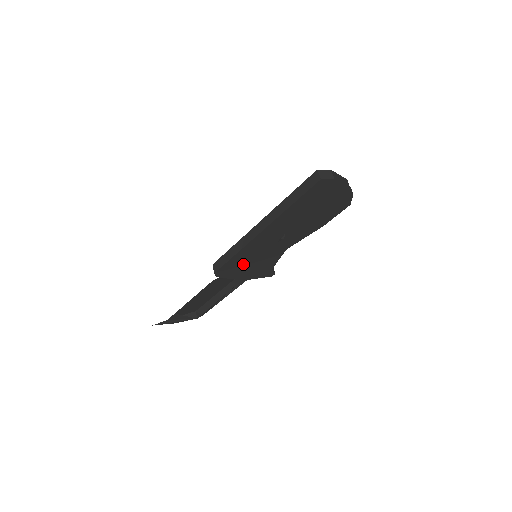
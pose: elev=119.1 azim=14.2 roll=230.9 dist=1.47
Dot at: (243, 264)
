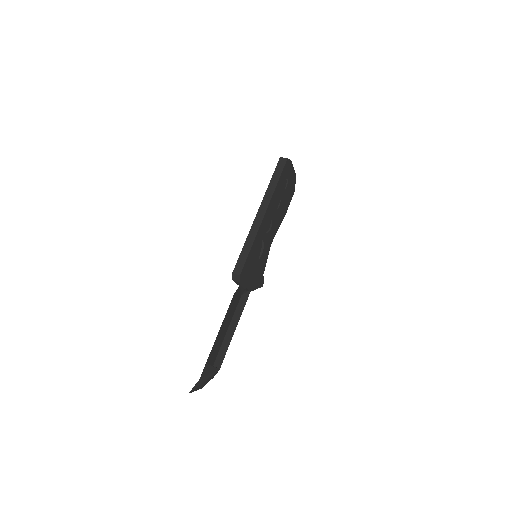
Dot at: (253, 263)
